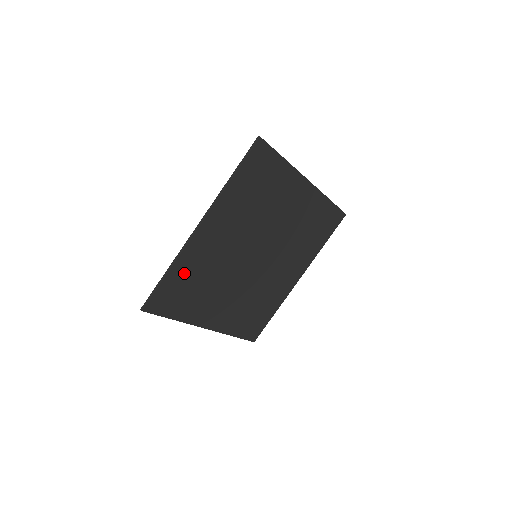
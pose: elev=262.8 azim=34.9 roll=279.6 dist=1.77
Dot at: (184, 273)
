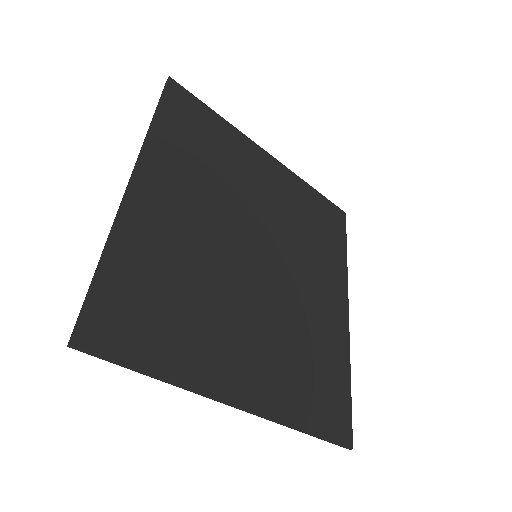
Dot at: (138, 265)
